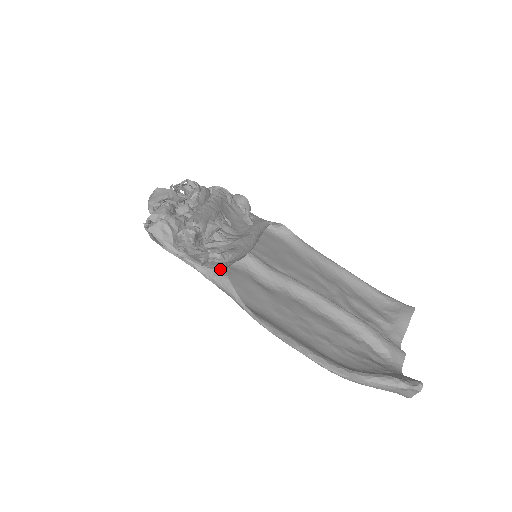
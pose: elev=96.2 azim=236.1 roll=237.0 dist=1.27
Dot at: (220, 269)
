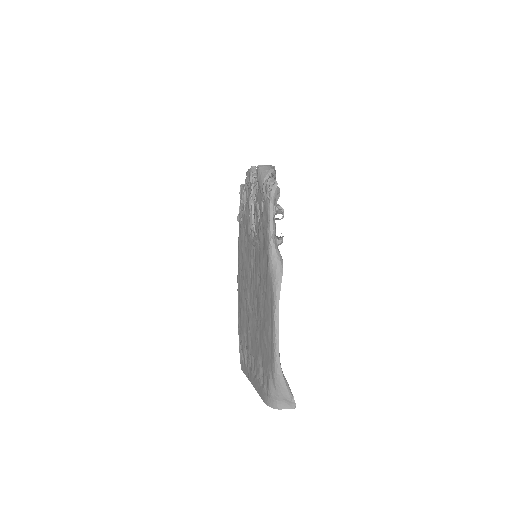
Dot at: occluded
